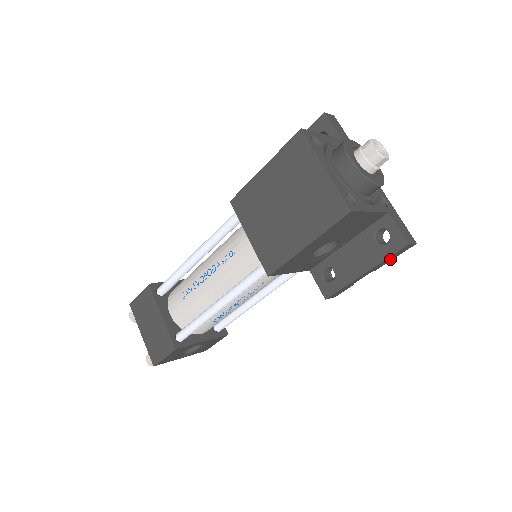
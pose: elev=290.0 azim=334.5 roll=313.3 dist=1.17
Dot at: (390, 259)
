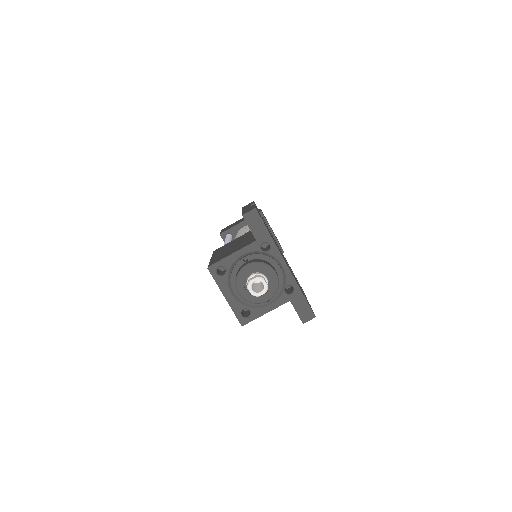
Dot at: occluded
